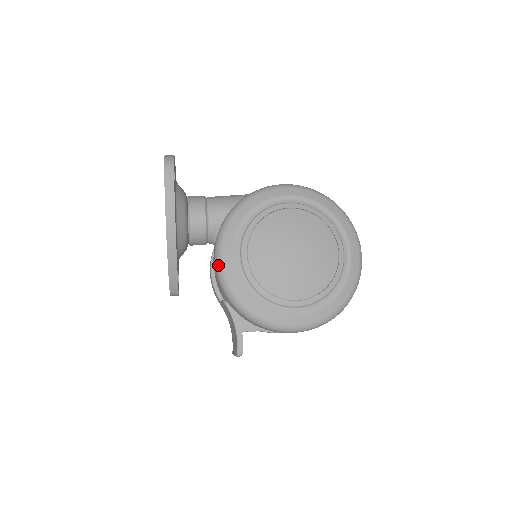
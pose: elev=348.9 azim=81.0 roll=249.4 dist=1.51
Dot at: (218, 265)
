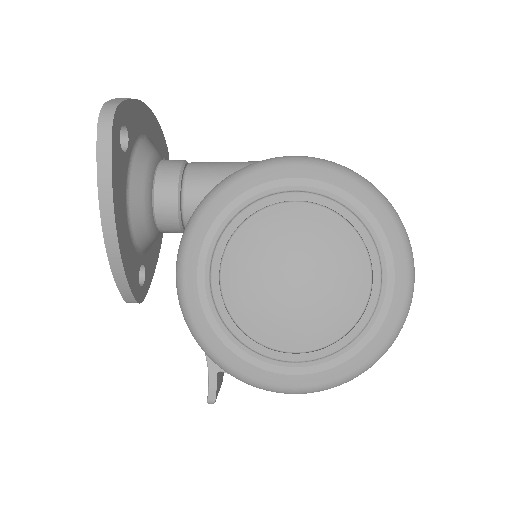
Dot at: (177, 282)
